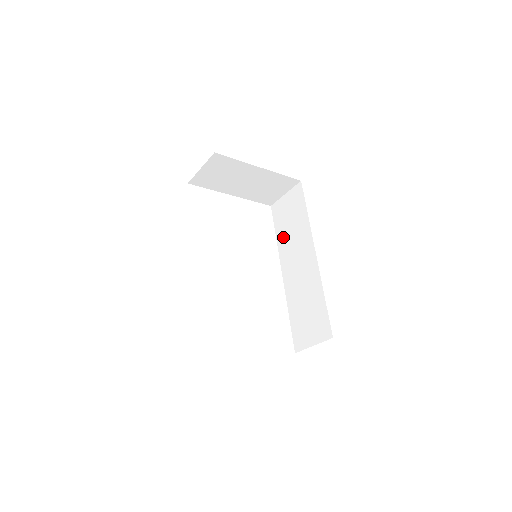
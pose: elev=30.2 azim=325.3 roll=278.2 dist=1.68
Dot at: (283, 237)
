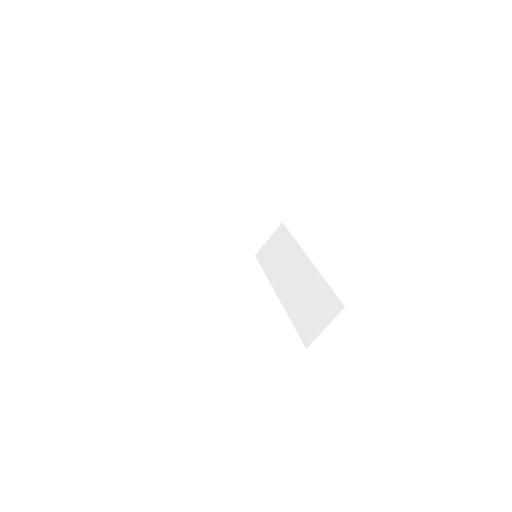
Dot at: (272, 268)
